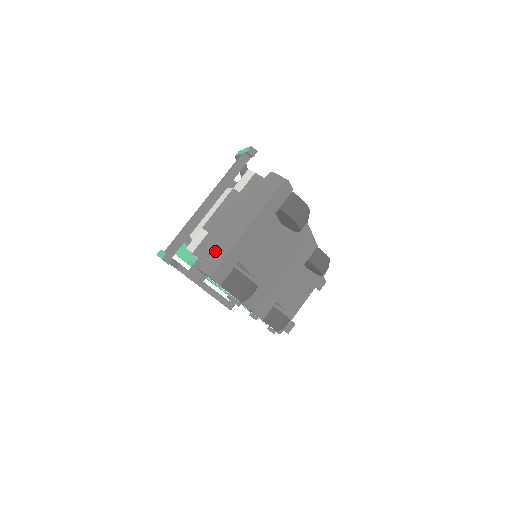
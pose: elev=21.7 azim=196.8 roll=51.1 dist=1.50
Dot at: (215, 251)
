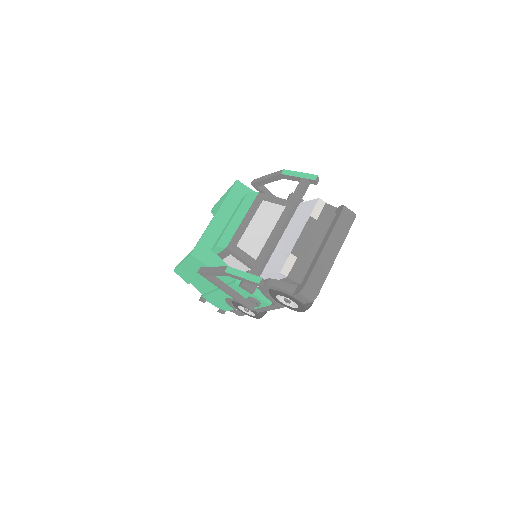
Dot at: (315, 278)
